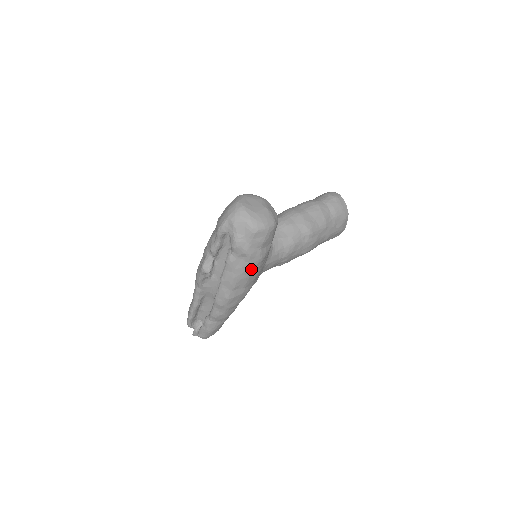
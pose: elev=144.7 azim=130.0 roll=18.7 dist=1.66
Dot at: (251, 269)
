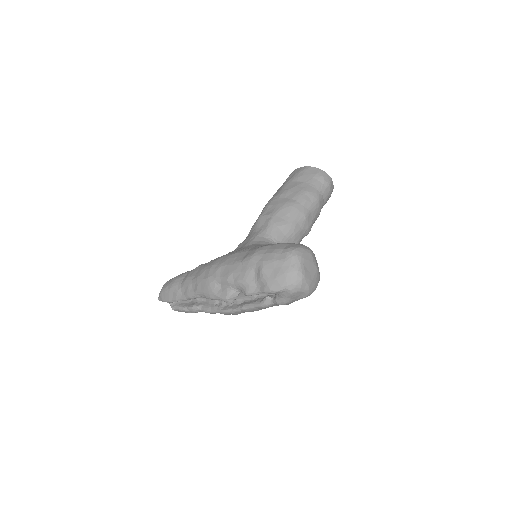
Dot at: occluded
